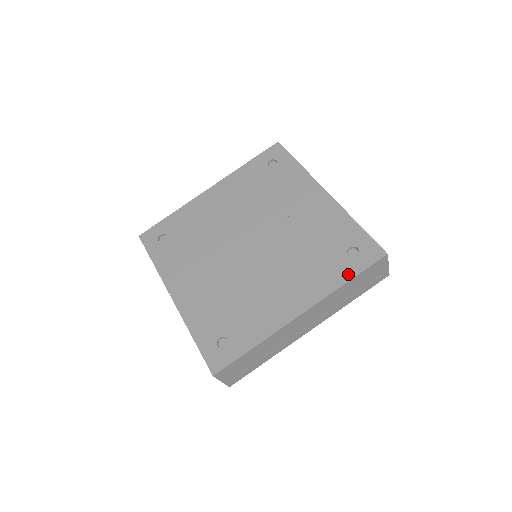
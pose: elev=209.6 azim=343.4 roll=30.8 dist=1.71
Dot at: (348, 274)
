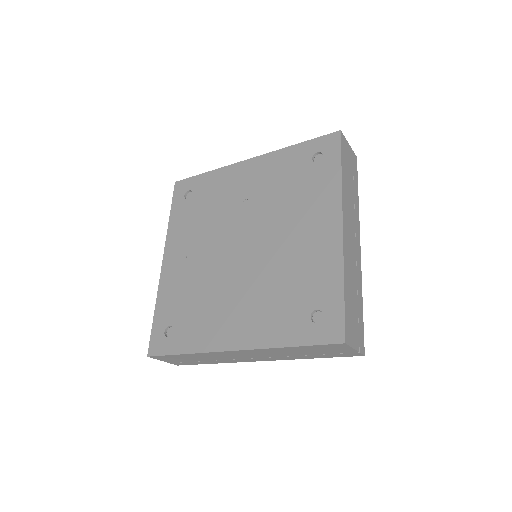
Dot at: (335, 169)
